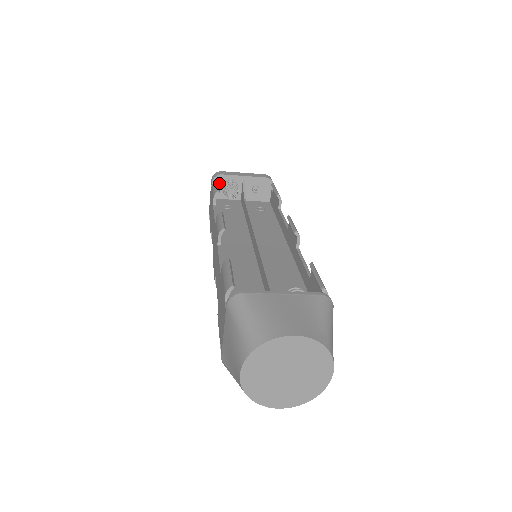
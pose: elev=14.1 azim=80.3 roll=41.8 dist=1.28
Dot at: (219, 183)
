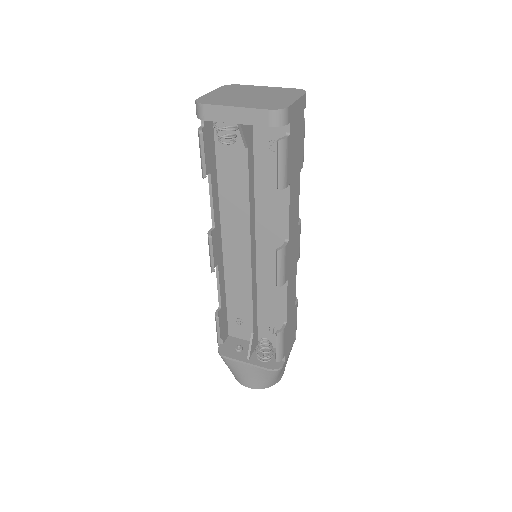
Dot at: occluded
